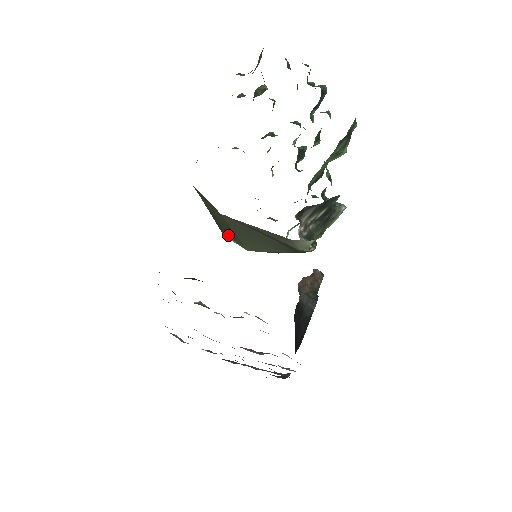
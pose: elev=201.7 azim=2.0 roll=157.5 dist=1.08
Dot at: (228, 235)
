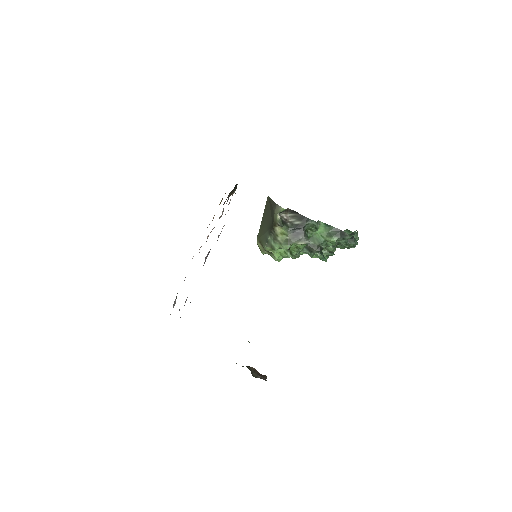
Dot at: occluded
